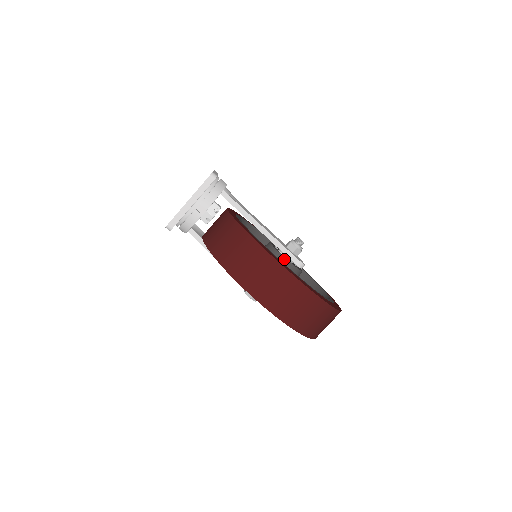
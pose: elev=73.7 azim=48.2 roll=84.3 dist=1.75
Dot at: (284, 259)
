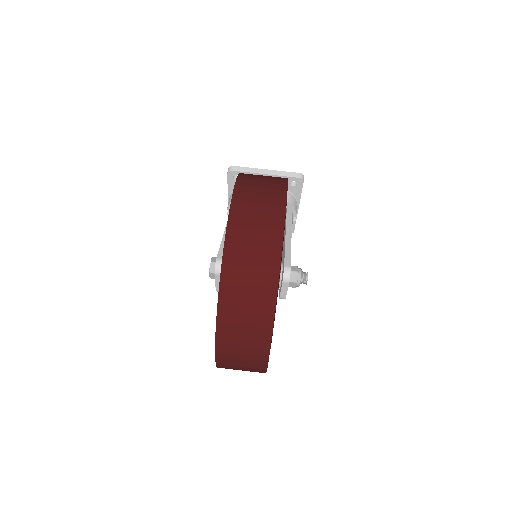
Dot at: occluded
